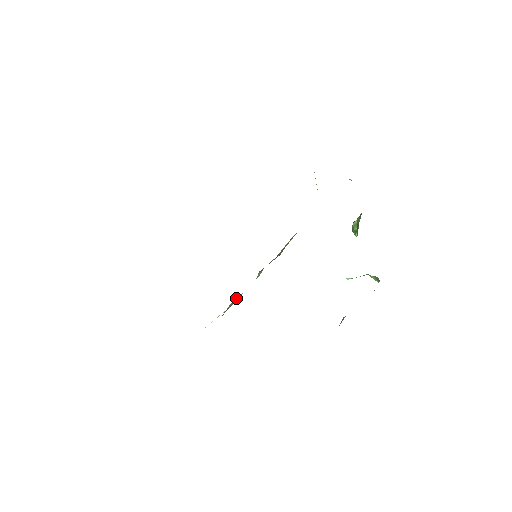
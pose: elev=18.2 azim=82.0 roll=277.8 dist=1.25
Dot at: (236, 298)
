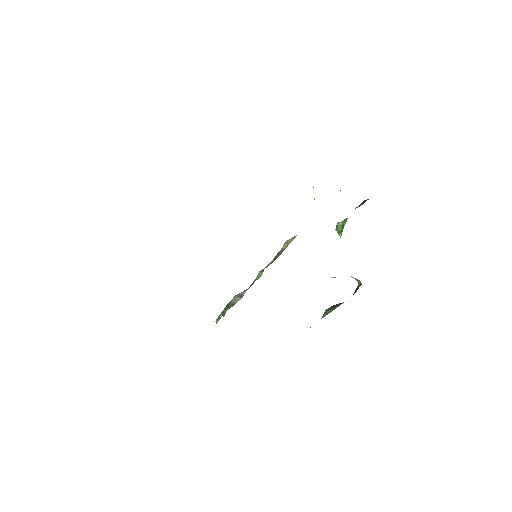
Dot at: (239, 295)
